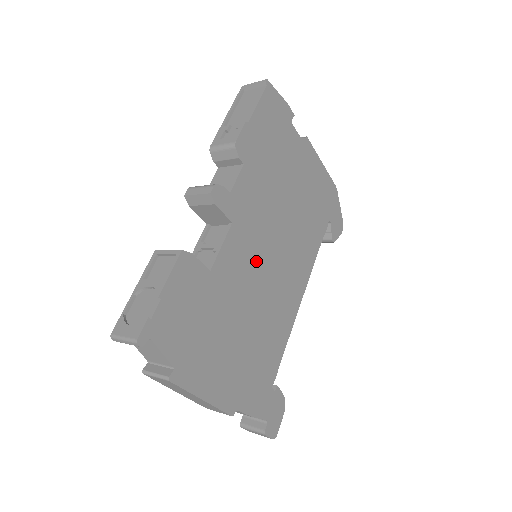
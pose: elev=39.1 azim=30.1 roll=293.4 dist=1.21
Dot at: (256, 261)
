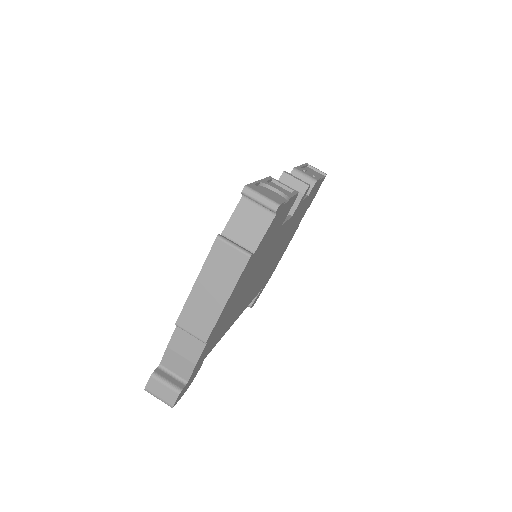
Dot at: (270, 256)
